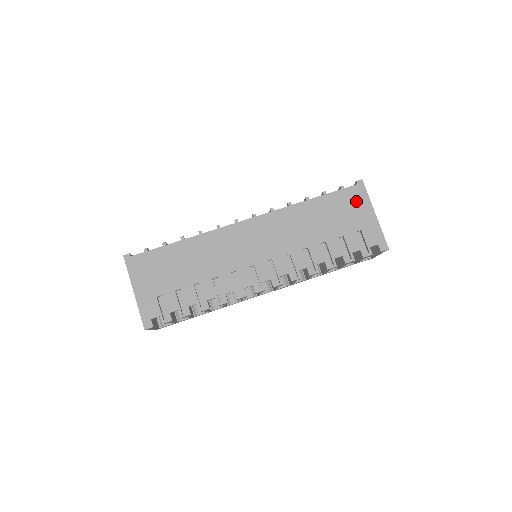
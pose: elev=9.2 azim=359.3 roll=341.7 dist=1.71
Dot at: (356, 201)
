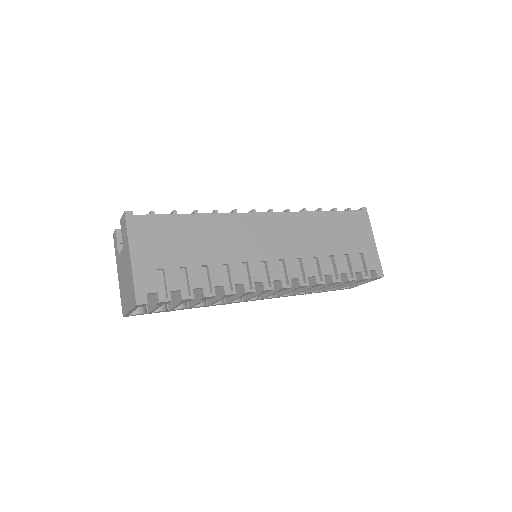
Dot at: (360, 225)
